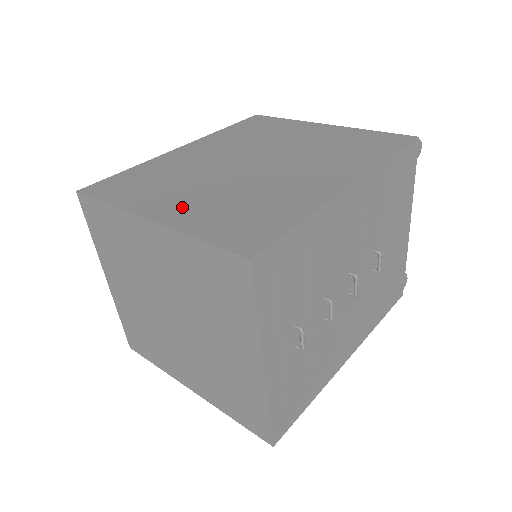
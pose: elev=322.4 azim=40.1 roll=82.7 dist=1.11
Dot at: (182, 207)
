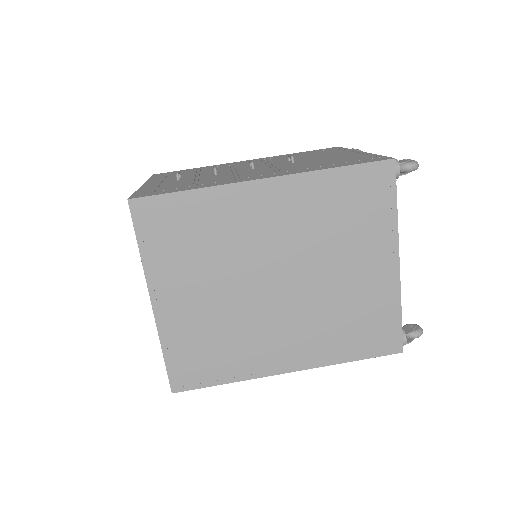
Dot at: (181, 307)
